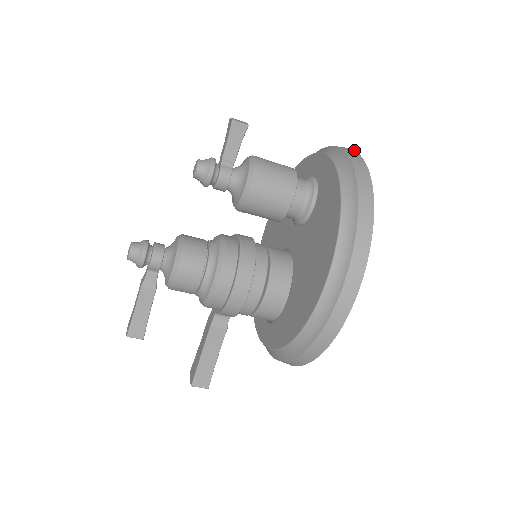
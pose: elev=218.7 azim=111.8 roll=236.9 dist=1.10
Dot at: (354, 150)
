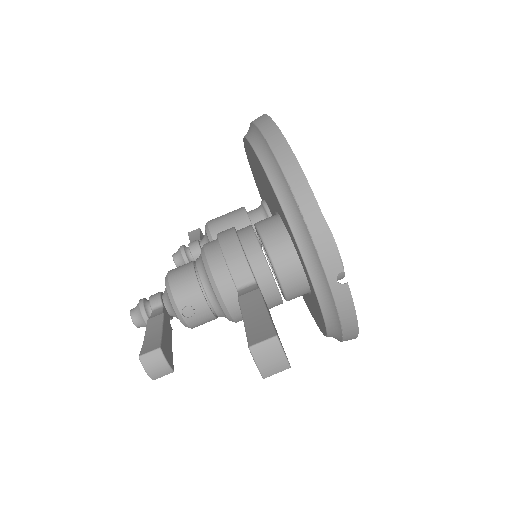
Dot at: occluded
